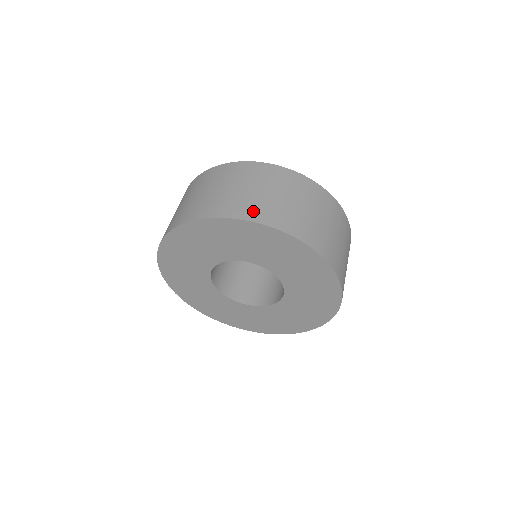
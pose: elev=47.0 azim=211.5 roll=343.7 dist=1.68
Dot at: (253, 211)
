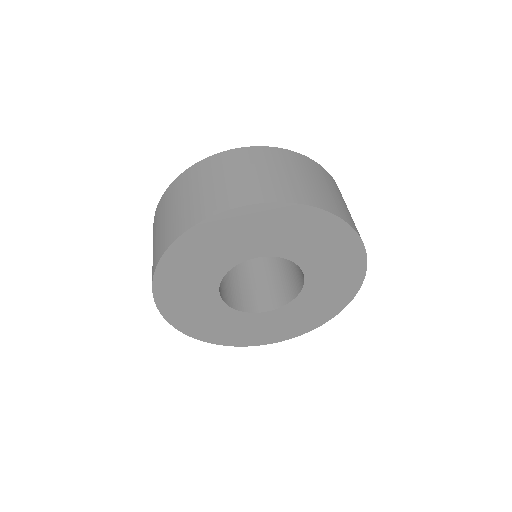
Dot at: (278, 192)
